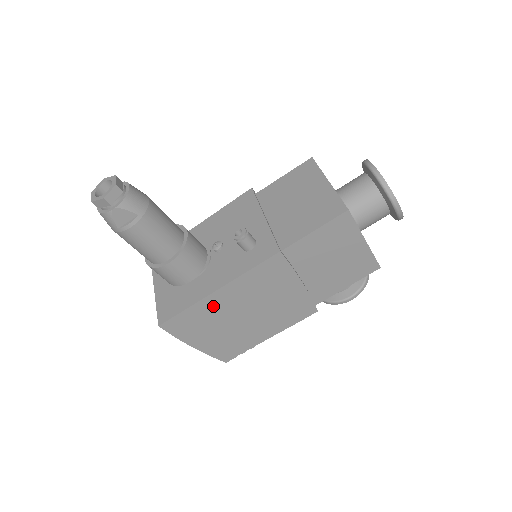
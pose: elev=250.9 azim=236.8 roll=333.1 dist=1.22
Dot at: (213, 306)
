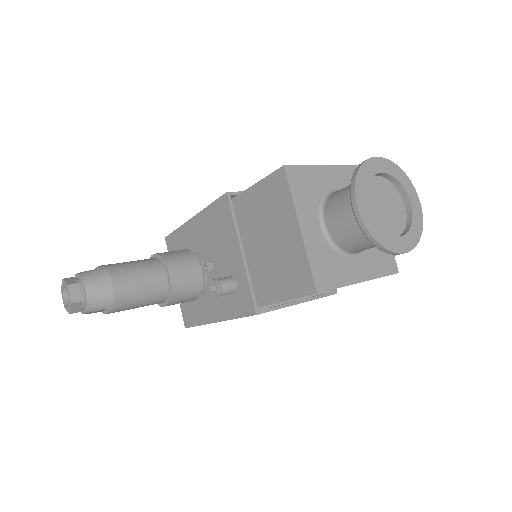
Dot at: occluded
